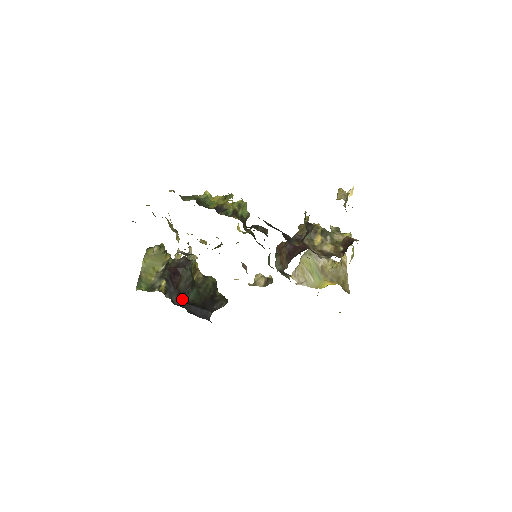
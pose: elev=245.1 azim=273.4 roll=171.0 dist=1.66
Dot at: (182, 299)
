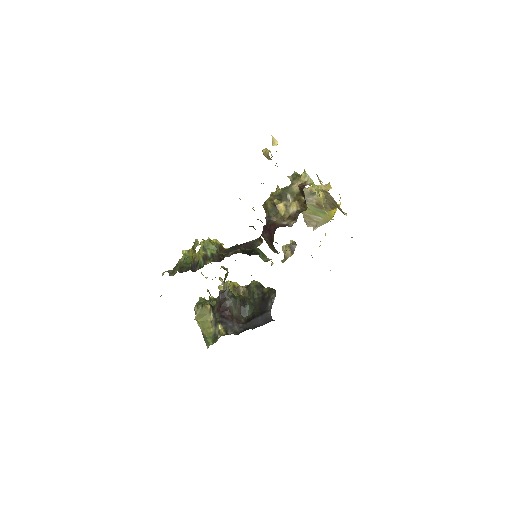
Dot at: (244, 320)
